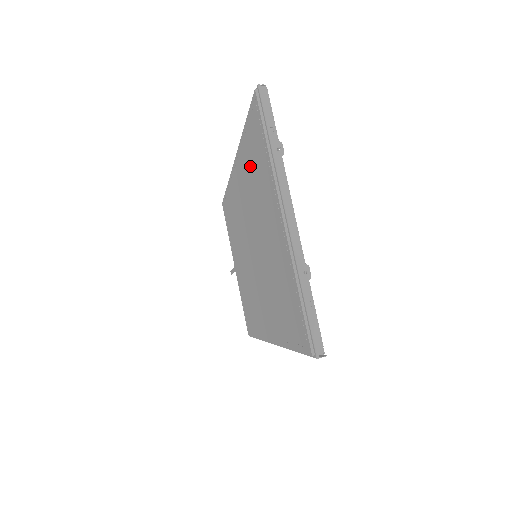
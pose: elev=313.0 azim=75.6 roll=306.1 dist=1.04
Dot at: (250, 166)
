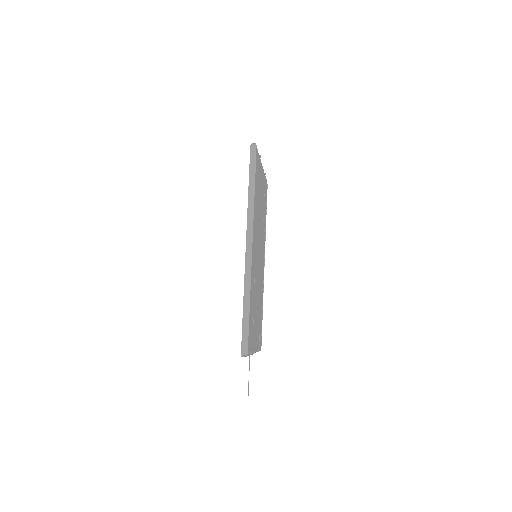
Dot at: occluded
